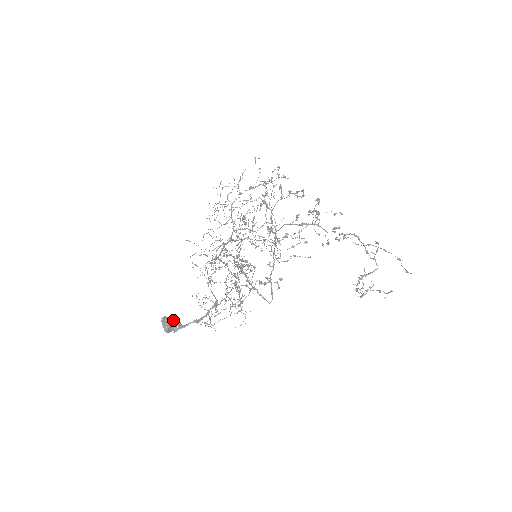
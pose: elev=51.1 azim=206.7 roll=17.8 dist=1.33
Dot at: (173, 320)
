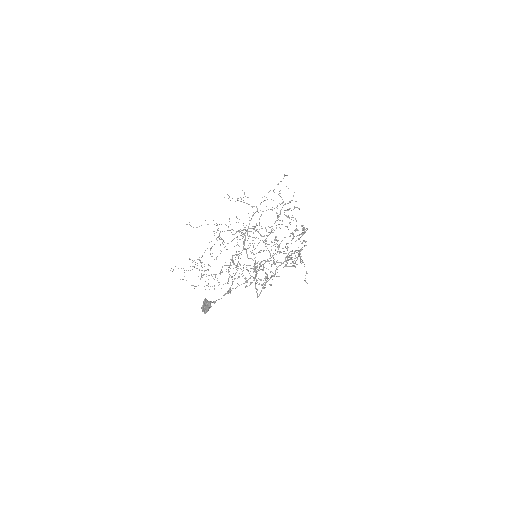
Dot at: occluded
